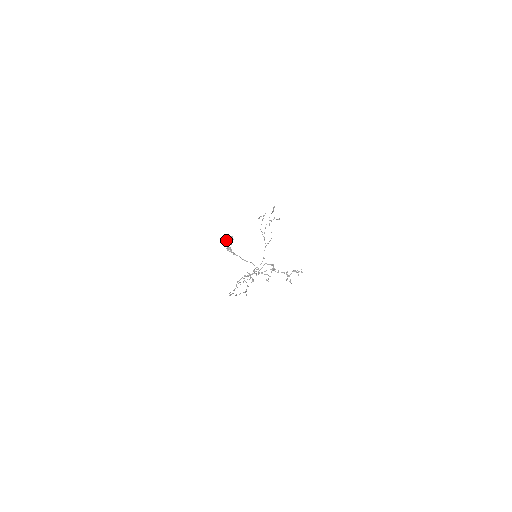
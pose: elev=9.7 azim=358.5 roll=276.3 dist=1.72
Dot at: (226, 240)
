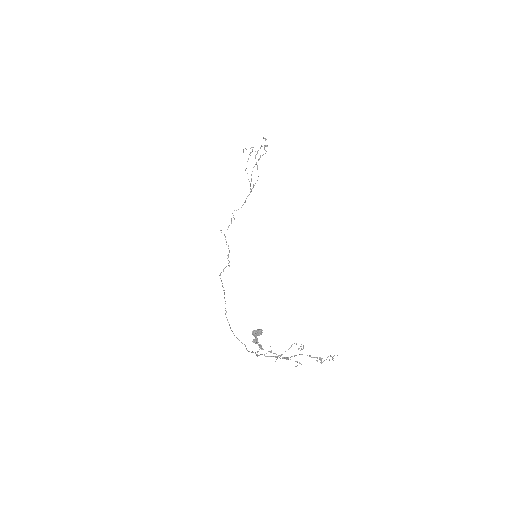
Dot at: (254, 336)
